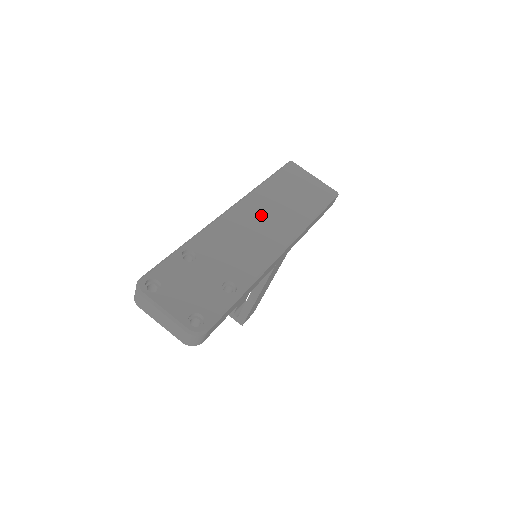
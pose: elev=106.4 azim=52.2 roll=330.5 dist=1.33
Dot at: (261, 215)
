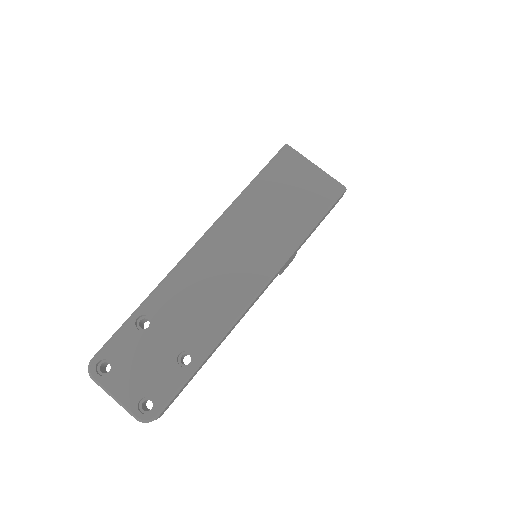
Dot at: (234, 247)
